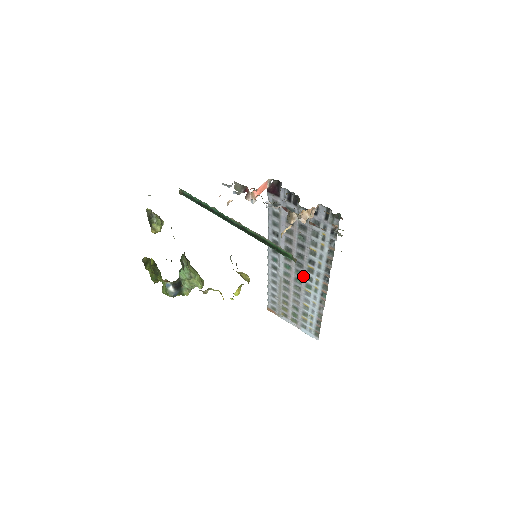
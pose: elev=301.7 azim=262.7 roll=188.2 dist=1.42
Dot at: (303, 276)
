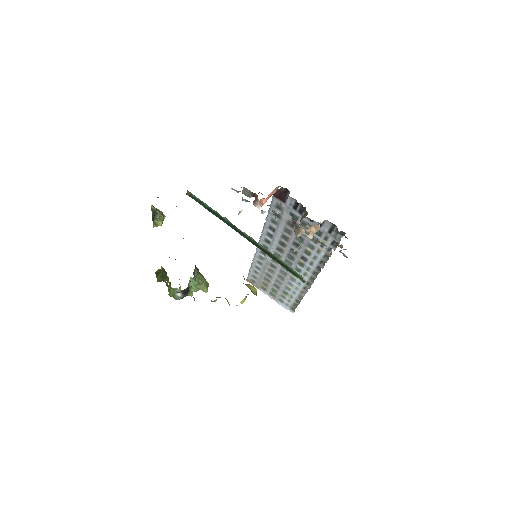
Dot at: (292, 266)
